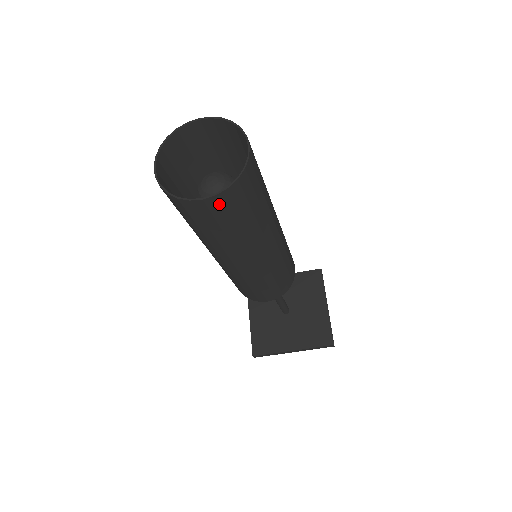
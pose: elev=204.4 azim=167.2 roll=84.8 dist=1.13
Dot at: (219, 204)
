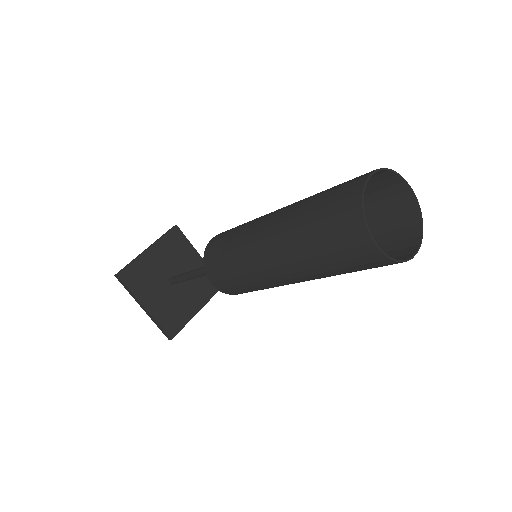
Dot at: (408, 248)
